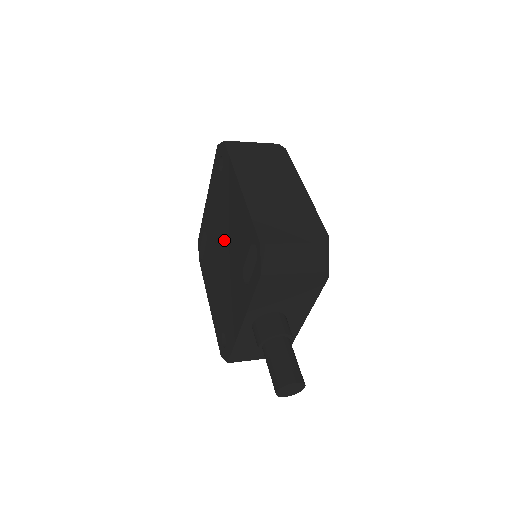
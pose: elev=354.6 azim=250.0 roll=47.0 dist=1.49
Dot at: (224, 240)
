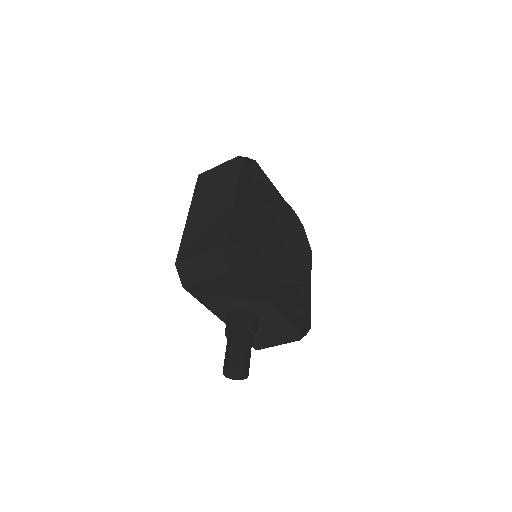
Dot at: occluded
